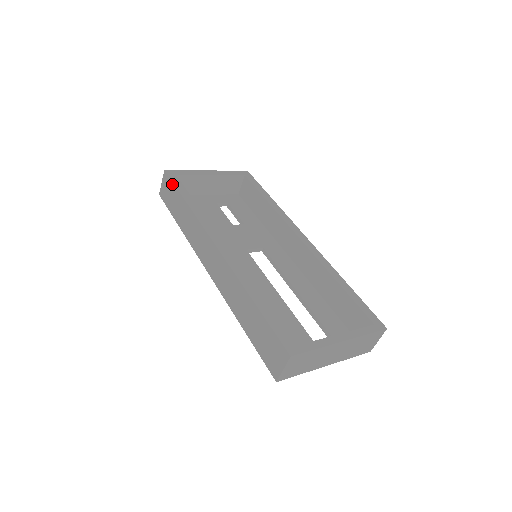
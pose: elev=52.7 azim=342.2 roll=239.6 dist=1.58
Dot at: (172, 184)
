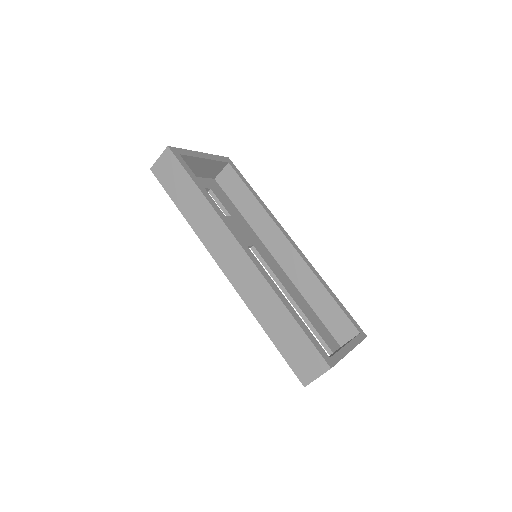
Dot at: (180, 166)
